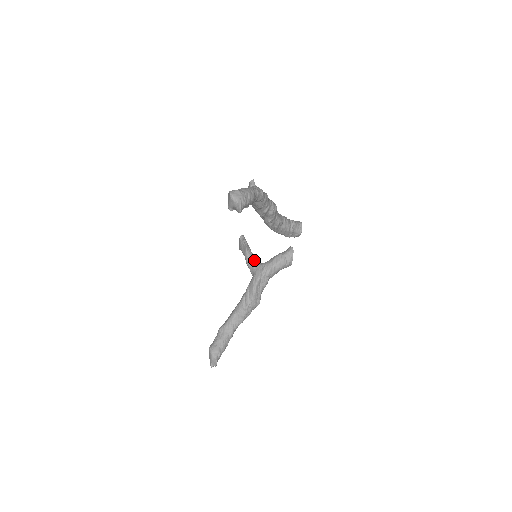
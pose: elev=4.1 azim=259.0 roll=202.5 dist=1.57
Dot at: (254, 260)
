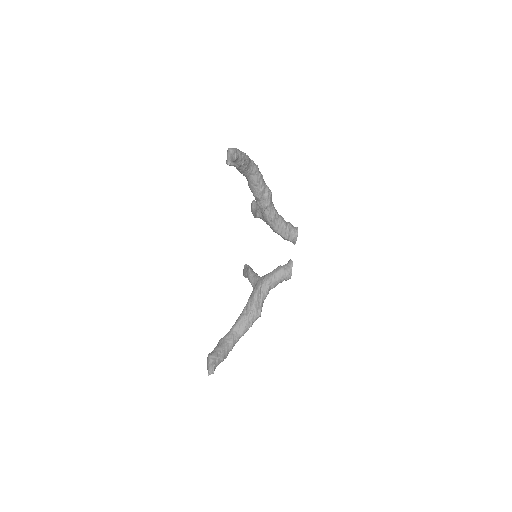
Dot at: (256, 275)
